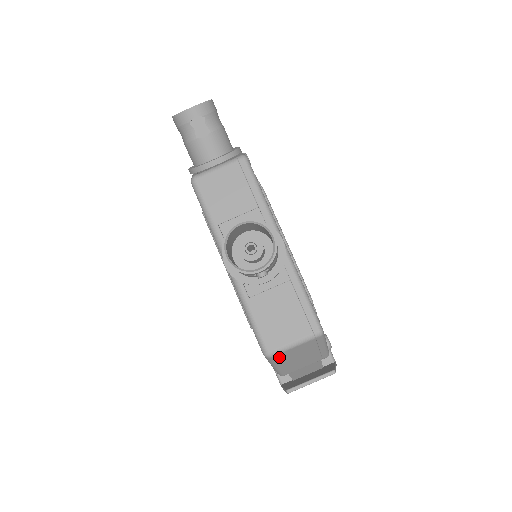
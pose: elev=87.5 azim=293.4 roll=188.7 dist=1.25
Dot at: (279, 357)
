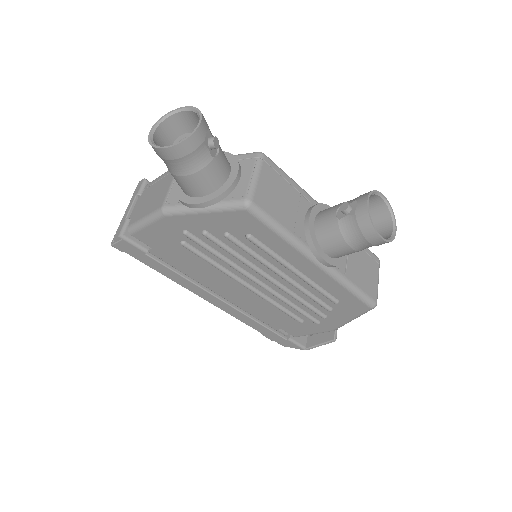
Dot at: occluded
